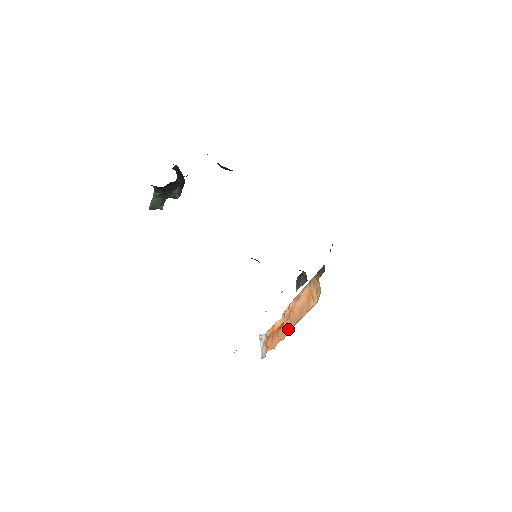
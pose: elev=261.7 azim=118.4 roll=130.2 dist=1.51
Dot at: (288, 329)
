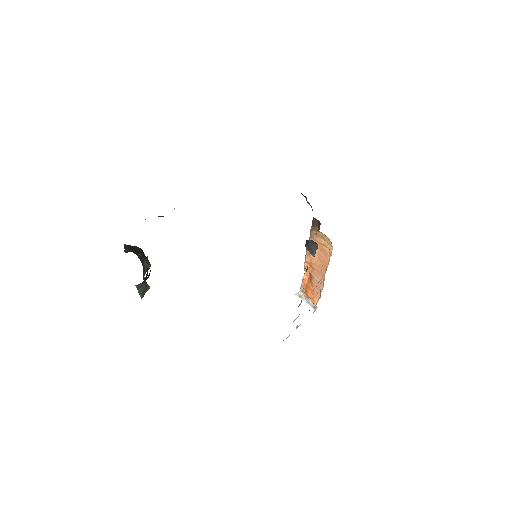
Dot at: occluded
